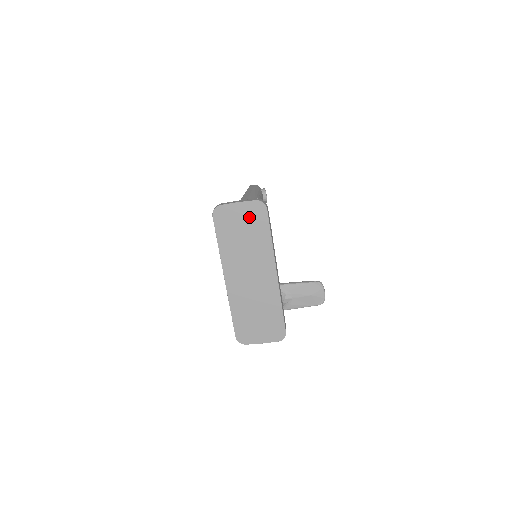
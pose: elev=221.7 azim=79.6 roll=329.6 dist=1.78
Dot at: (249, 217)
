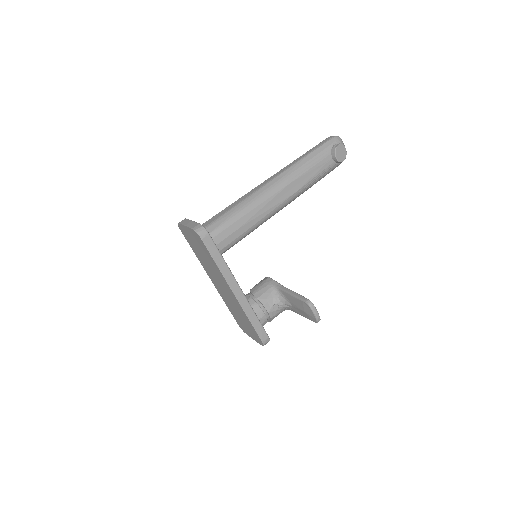
Dot at: (197, 241)
